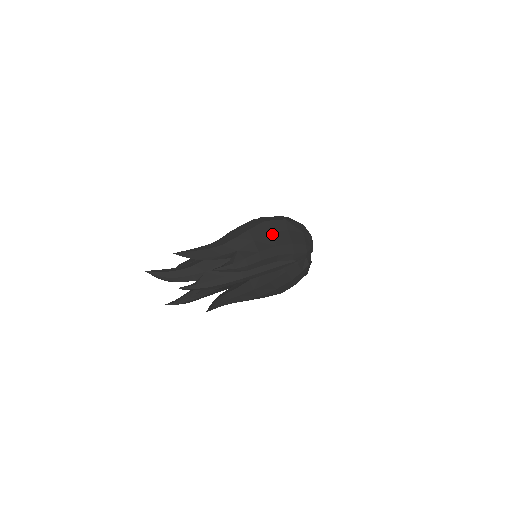
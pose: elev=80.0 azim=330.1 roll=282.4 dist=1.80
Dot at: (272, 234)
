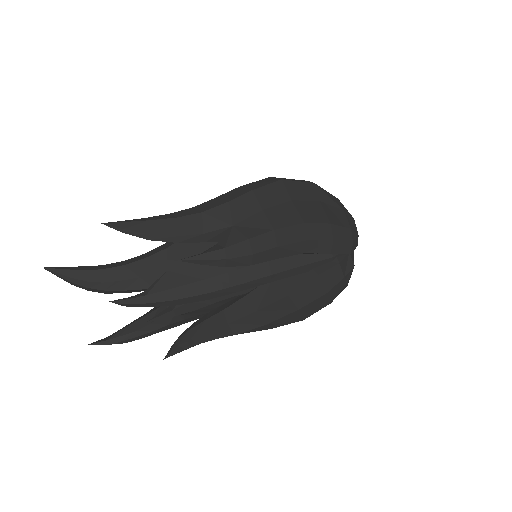
Dot at: (294, 203)
